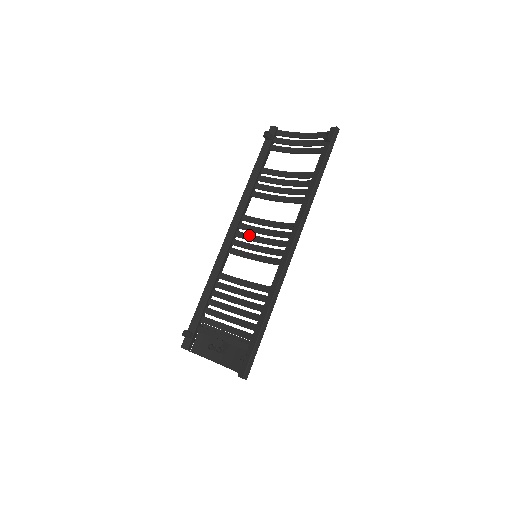
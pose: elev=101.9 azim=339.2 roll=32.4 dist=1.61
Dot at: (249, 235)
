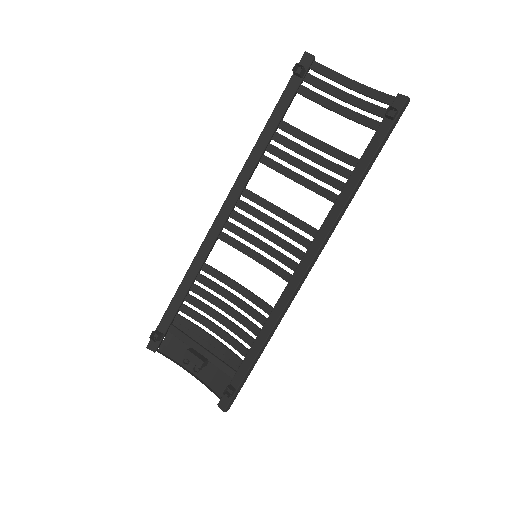
Dot at: (249, 221)
